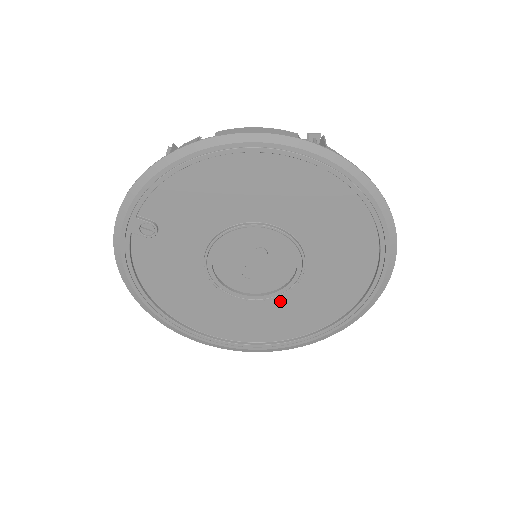
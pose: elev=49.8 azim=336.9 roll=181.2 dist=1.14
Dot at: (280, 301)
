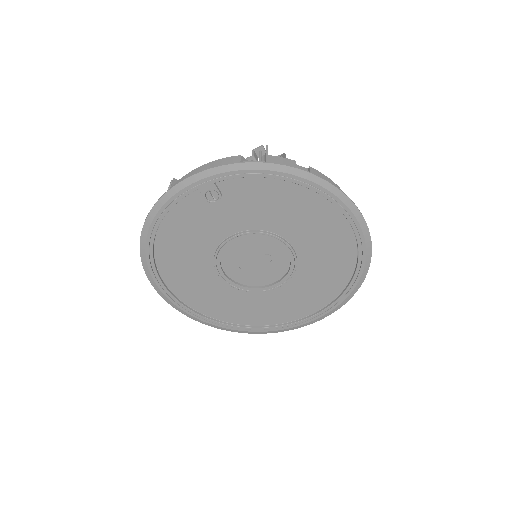
Dot at: (244, 294)
